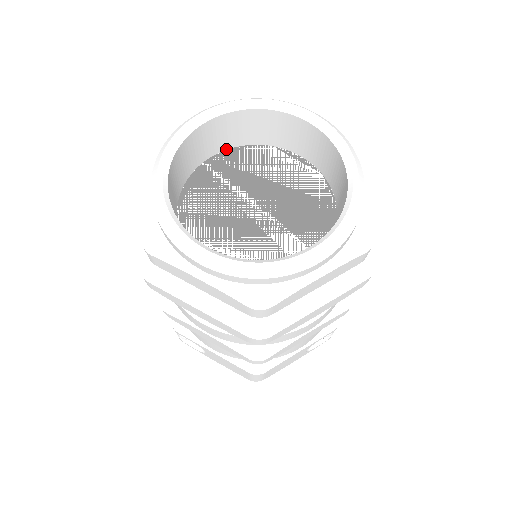
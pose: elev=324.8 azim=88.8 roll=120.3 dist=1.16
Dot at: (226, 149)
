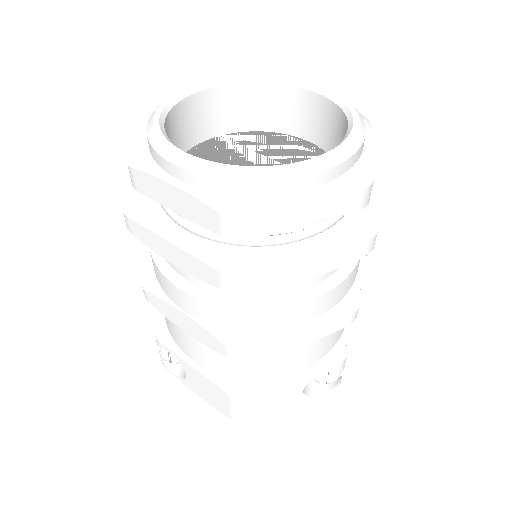
Dot at: (238, 132)
